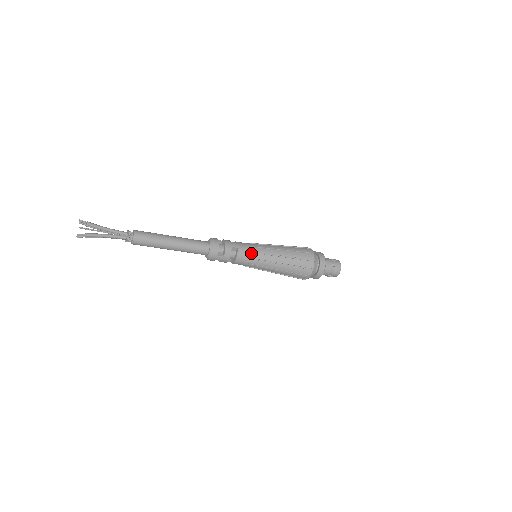
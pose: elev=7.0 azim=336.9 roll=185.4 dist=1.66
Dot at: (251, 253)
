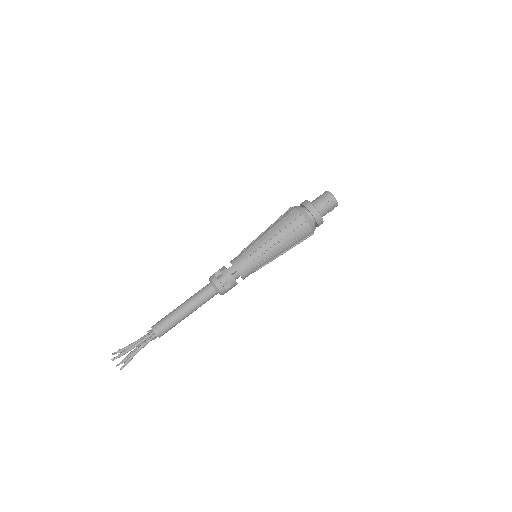
Dot at: (250, 264)
